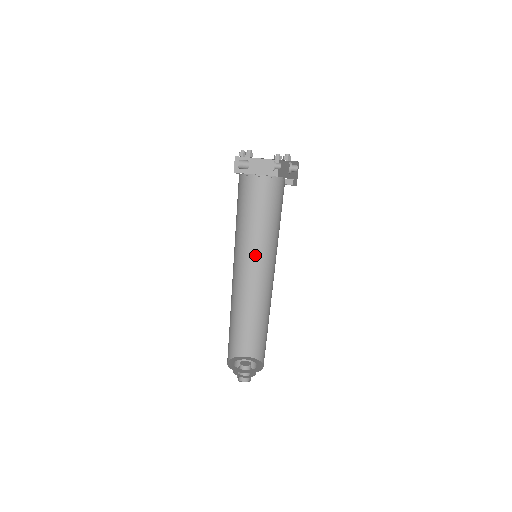
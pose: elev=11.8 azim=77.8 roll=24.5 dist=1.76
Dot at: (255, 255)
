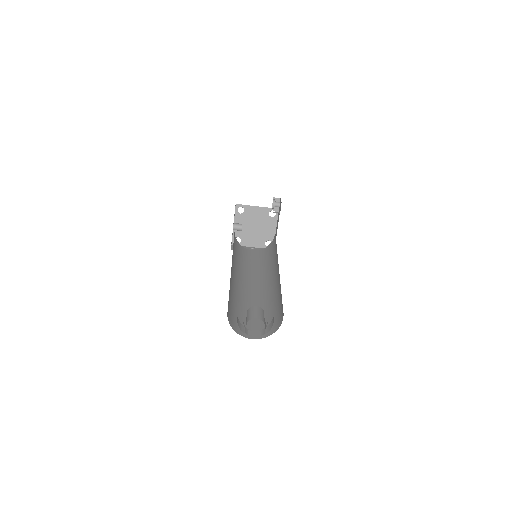
Dot at: (257, 278)
